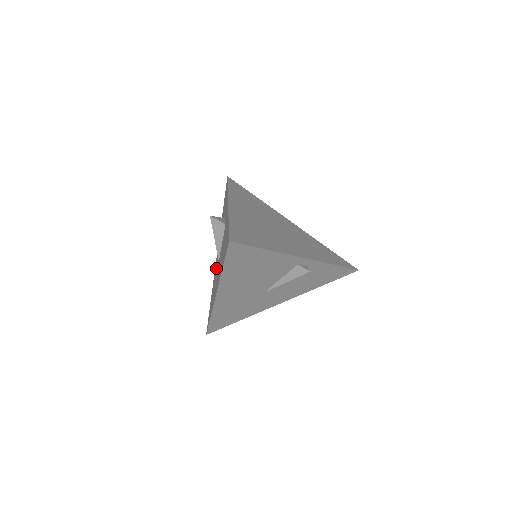
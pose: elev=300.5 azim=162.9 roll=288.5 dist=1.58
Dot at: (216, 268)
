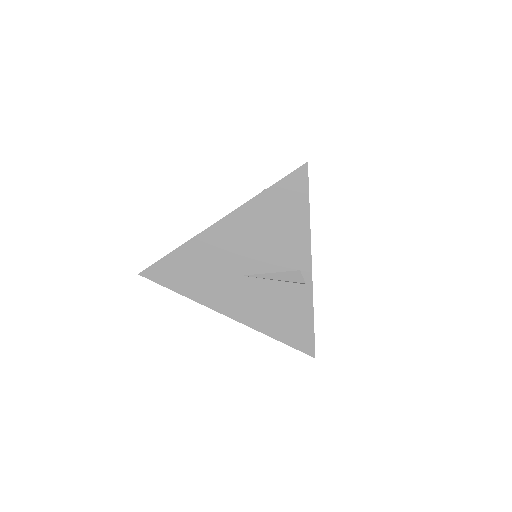
Dot at: occluded
